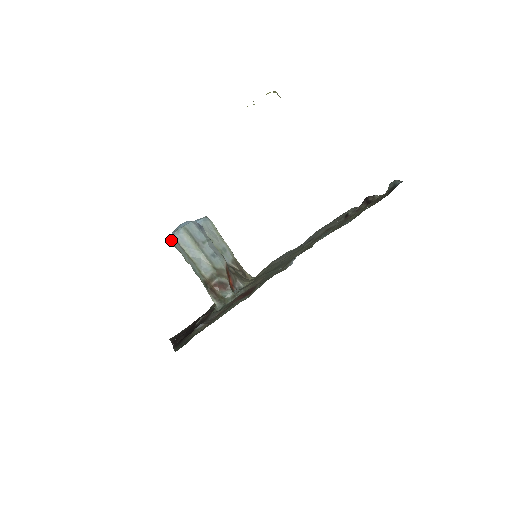
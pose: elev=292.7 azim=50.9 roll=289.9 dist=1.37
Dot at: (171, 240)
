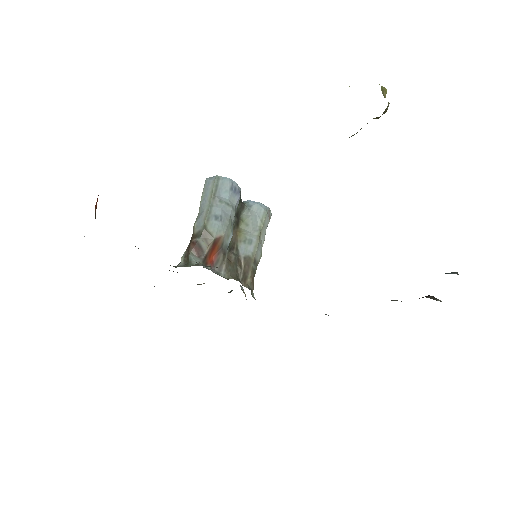
Dot at: occluded
